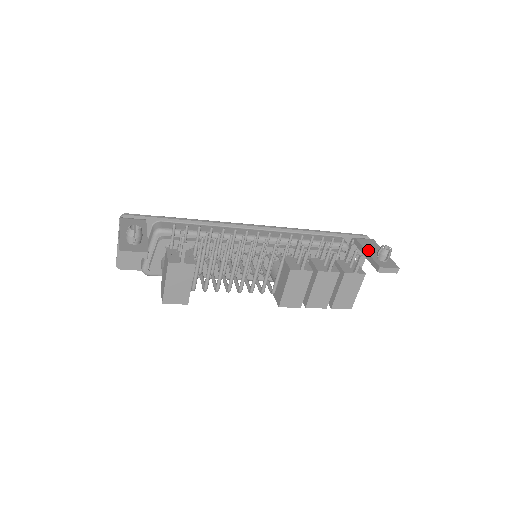
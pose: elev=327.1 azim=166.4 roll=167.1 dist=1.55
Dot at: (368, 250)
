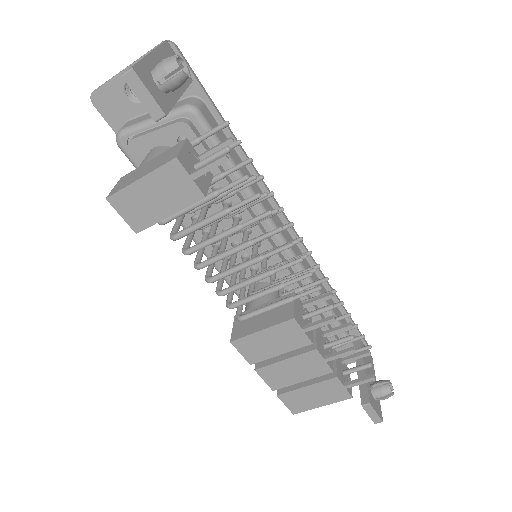
Dot at: occluded
